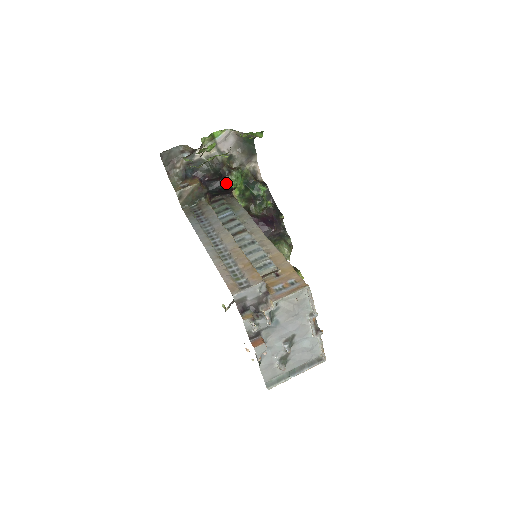
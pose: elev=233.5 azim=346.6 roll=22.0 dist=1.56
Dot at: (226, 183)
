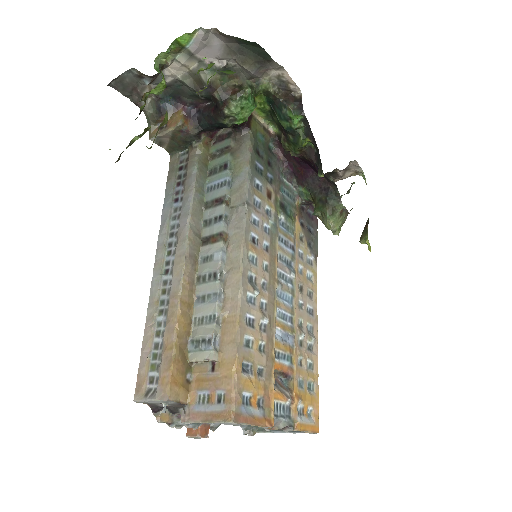
Dot at: (222, 121)
